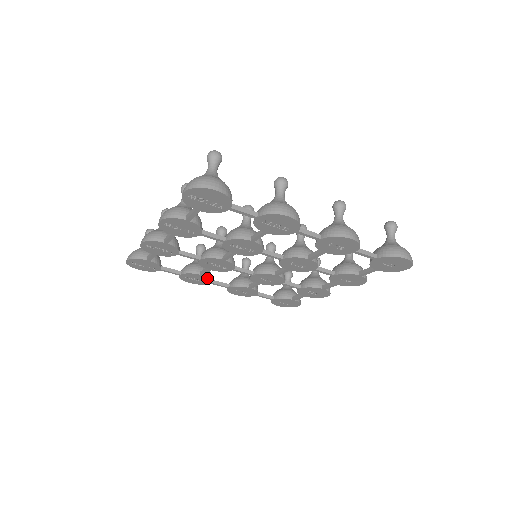
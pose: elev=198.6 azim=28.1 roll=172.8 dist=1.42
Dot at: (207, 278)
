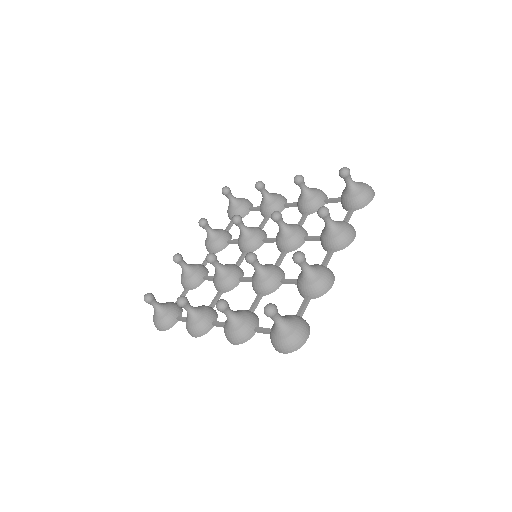
Dot at: (206, 273)
